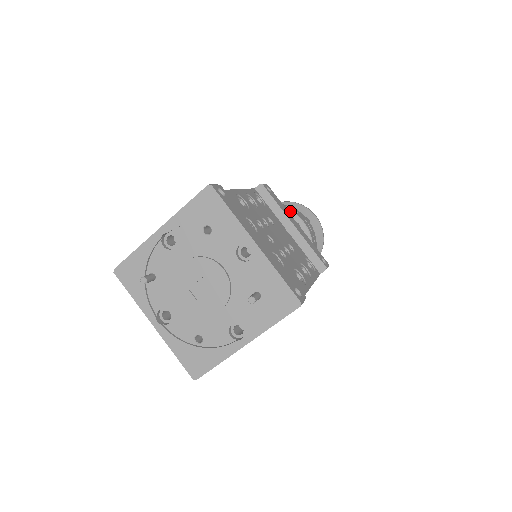
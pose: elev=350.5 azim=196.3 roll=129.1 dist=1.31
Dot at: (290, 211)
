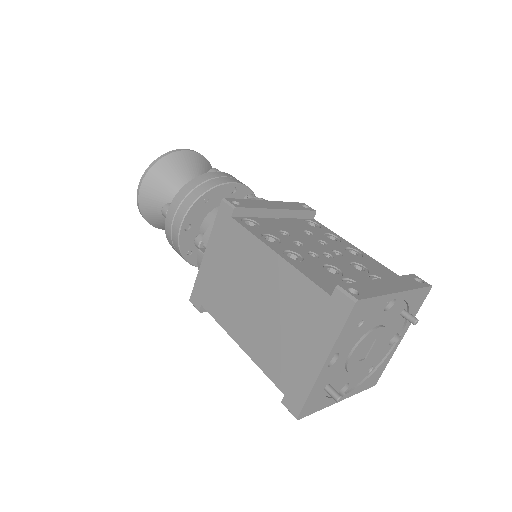
Dot at: (219, 186)
